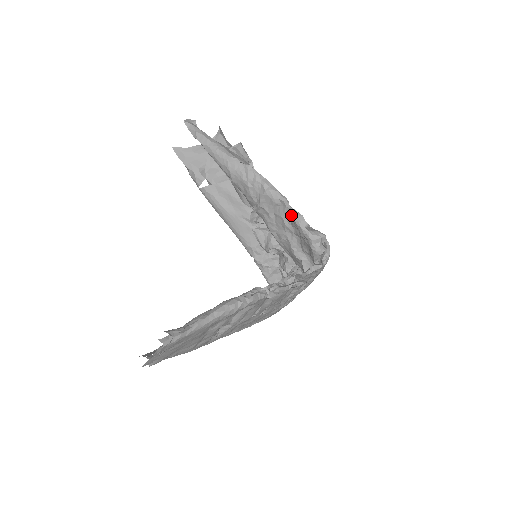
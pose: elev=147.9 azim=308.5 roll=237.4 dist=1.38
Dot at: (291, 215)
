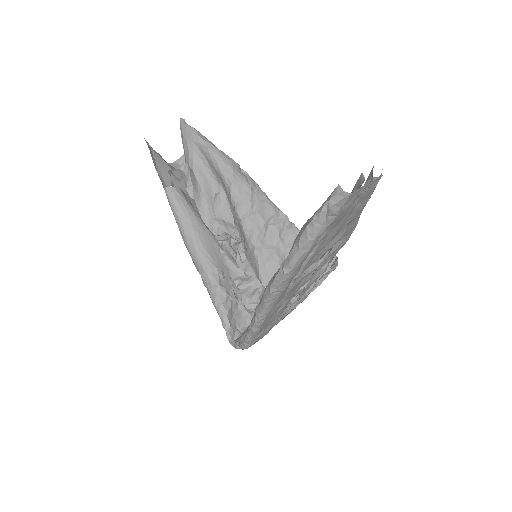
Dot at: (291, 226)
